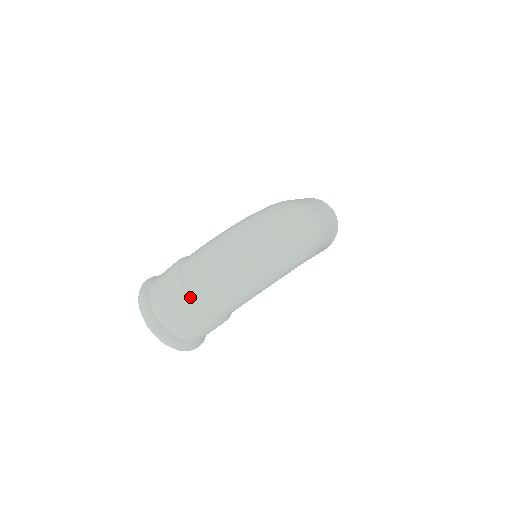
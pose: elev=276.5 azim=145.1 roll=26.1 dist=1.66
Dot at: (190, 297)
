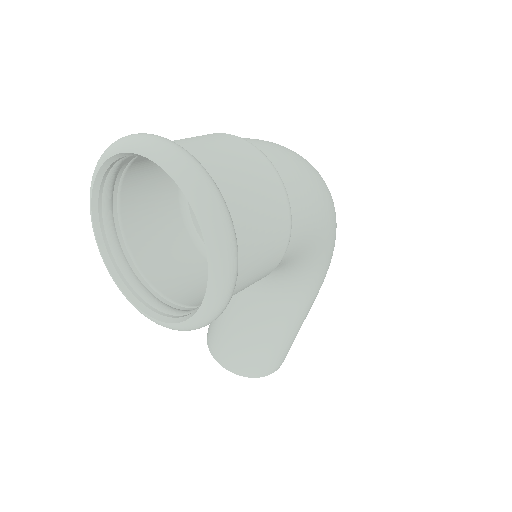
Dot at: (255, 146)
